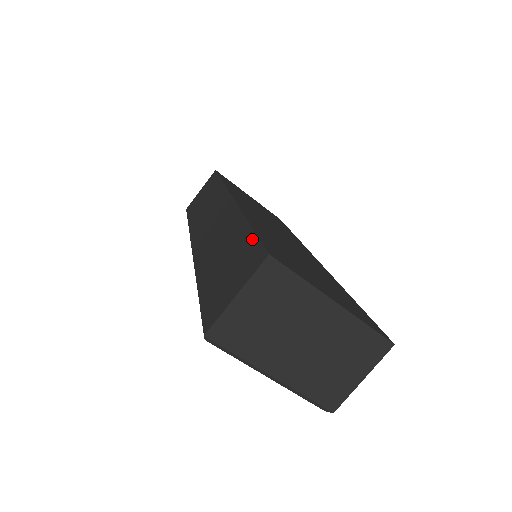
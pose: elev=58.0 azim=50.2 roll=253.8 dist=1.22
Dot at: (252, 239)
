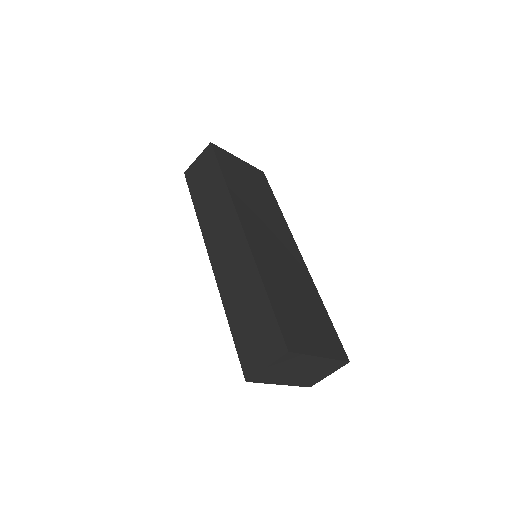
Dot at: (272, 318)
